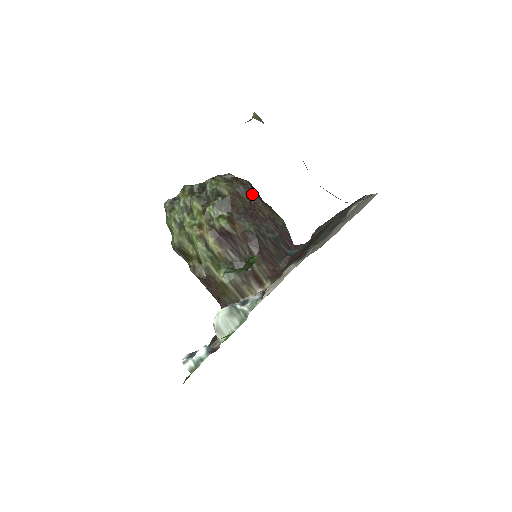
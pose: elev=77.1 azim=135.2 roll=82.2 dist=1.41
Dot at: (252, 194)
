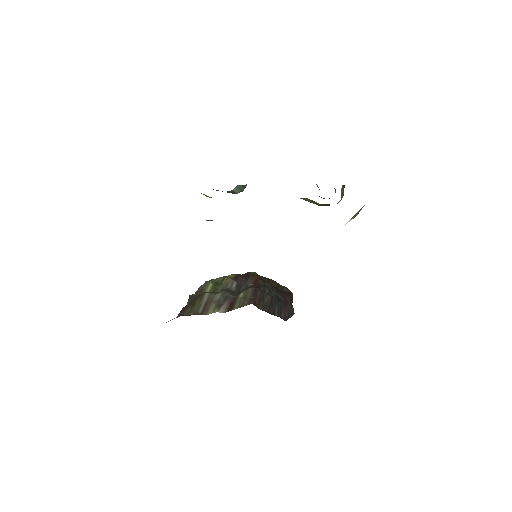
Dot at: (288, 293)
